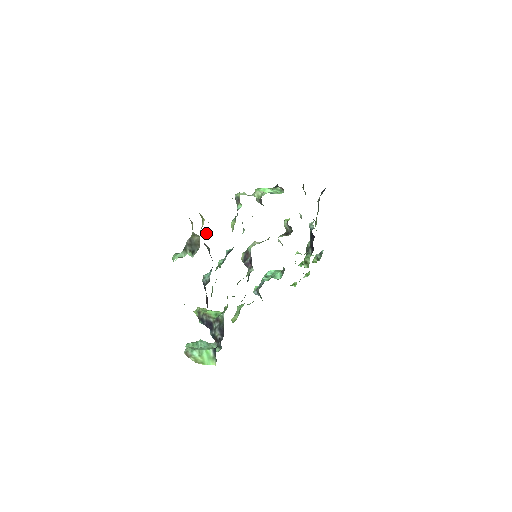
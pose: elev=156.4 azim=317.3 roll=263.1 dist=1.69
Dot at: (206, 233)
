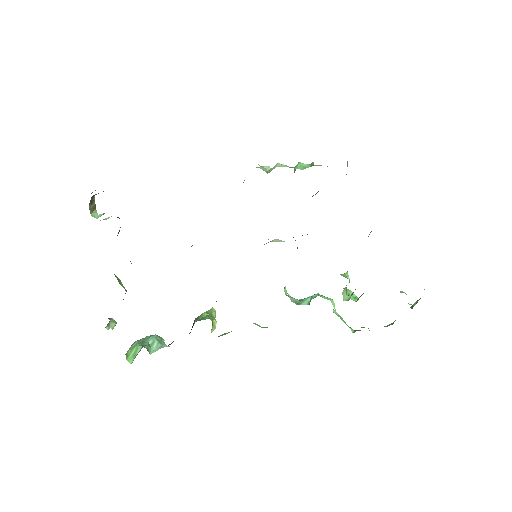
Dot at: occluded
